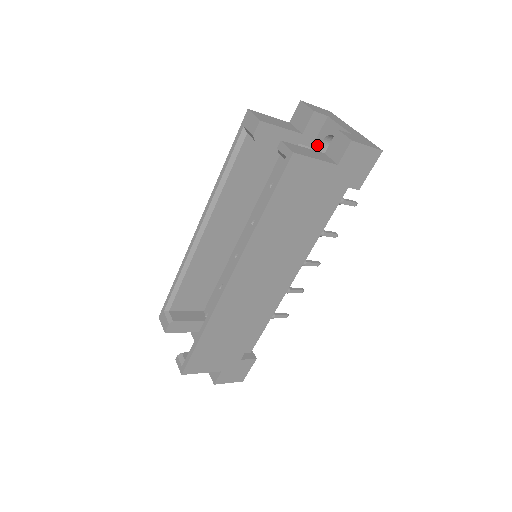
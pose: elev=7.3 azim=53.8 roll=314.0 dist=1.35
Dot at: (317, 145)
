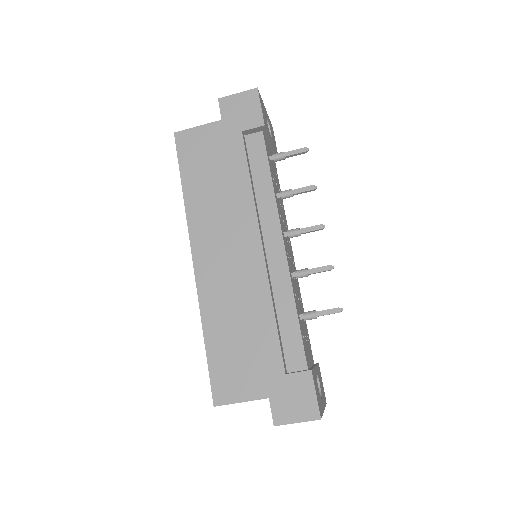
Dot at: occluded
